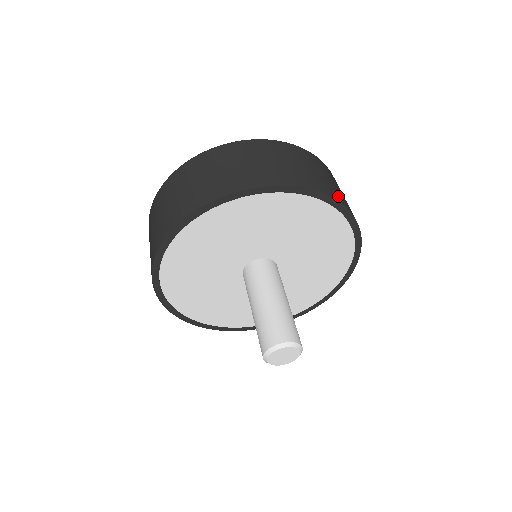
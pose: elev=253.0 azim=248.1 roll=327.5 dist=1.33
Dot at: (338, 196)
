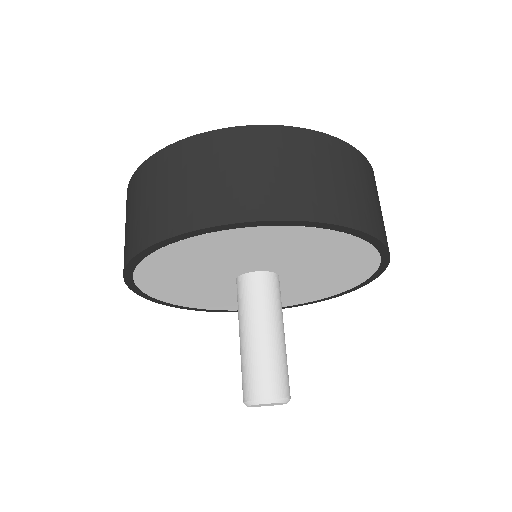
Dot at: (317, 207)
